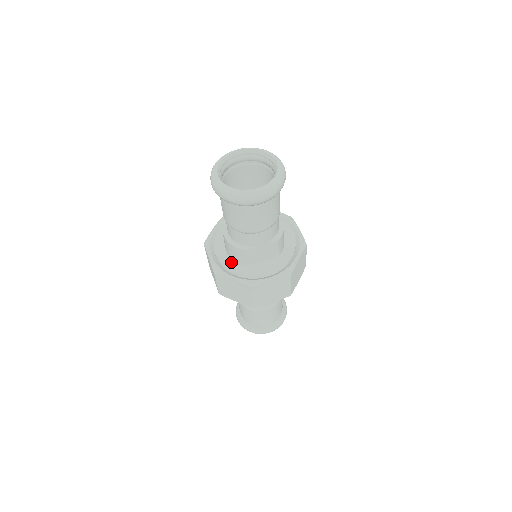
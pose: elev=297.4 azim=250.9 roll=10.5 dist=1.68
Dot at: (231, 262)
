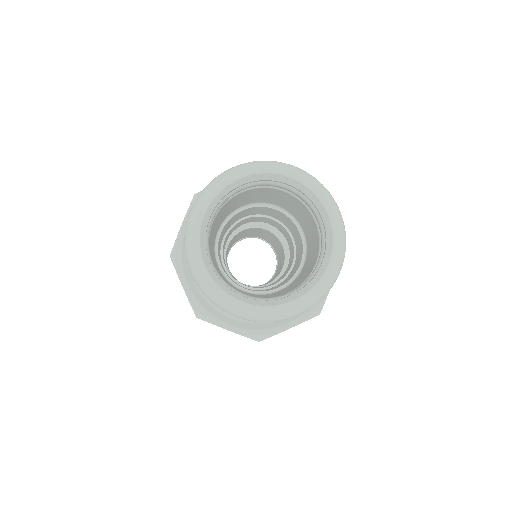
Dot at: occluded
